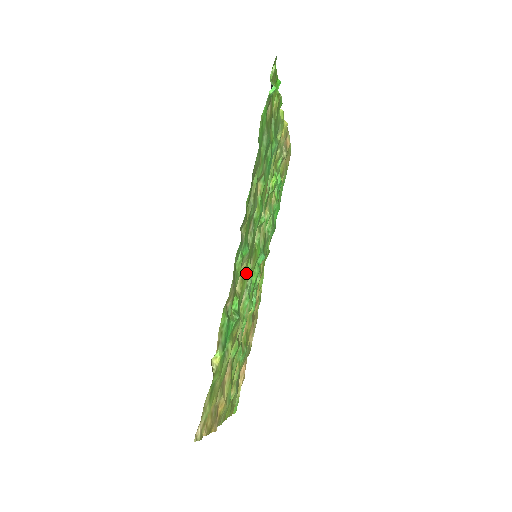
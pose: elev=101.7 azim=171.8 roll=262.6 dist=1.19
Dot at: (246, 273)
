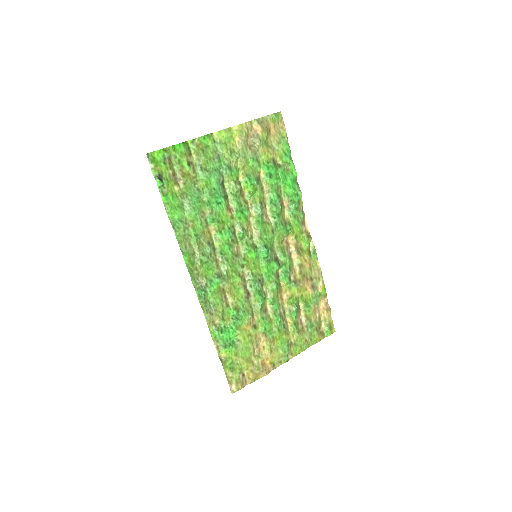
Dot at: (237, 285)
